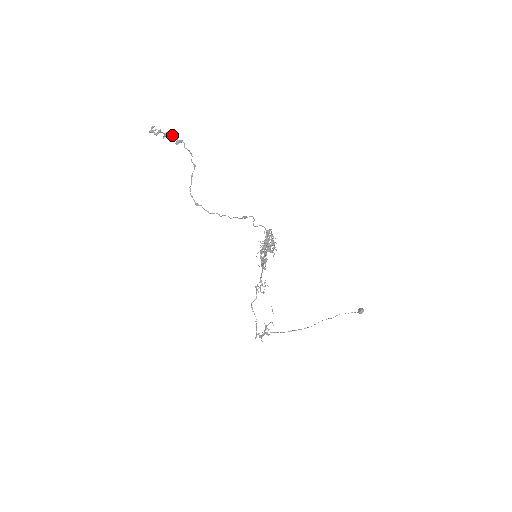
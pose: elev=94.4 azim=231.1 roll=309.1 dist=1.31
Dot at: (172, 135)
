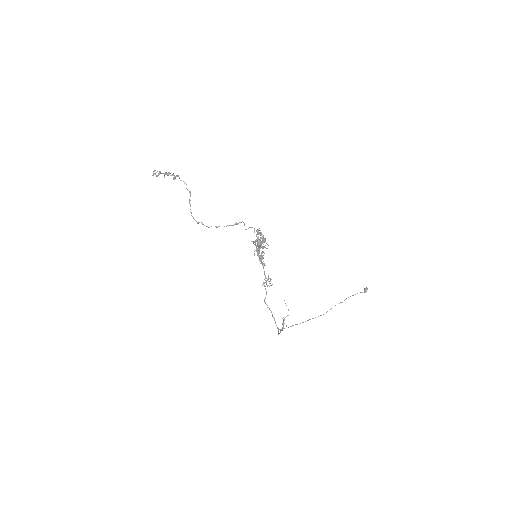
Dot at: (169, 173)
